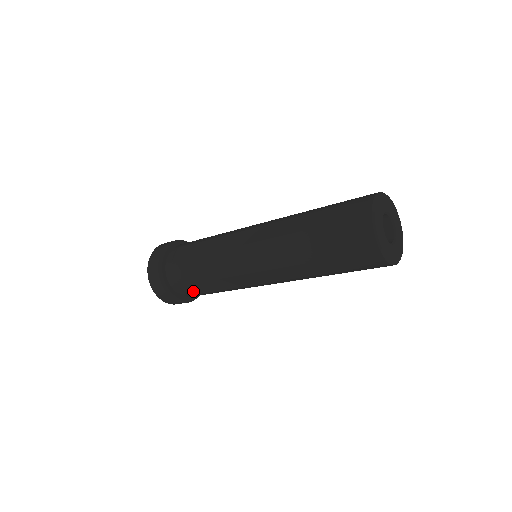
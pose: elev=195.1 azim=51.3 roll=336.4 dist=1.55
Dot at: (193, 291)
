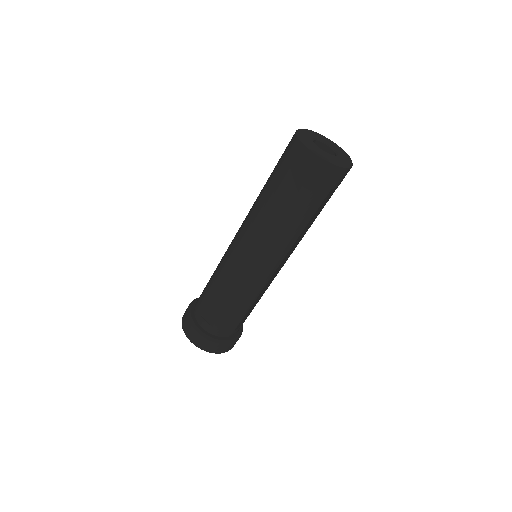
Dot at: (213, 316)
